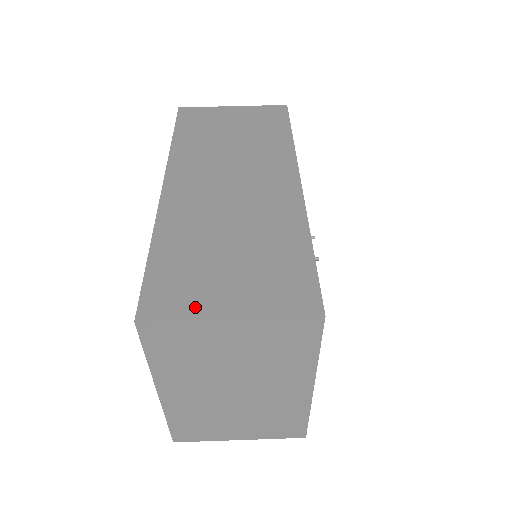
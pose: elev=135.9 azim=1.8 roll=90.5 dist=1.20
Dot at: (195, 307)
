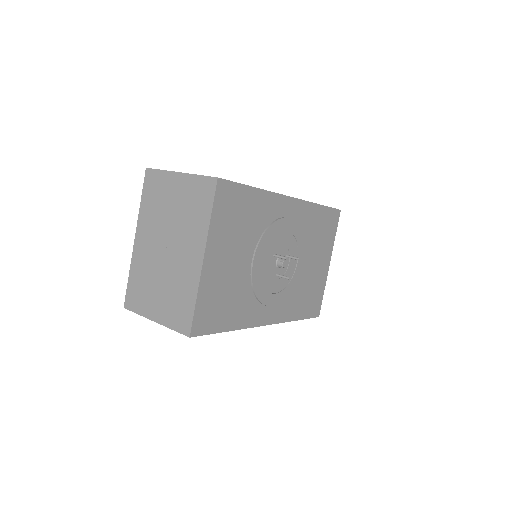
Dot at: occluded
